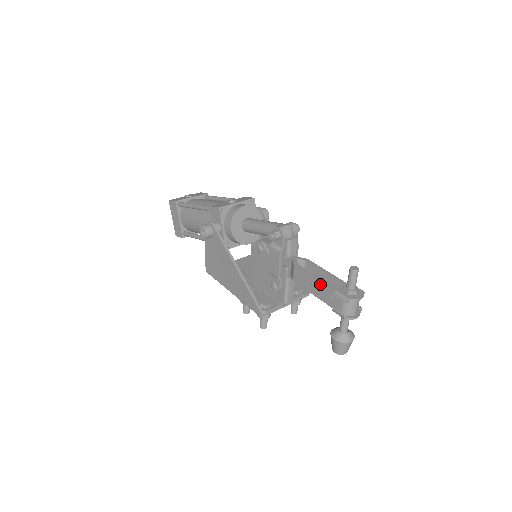
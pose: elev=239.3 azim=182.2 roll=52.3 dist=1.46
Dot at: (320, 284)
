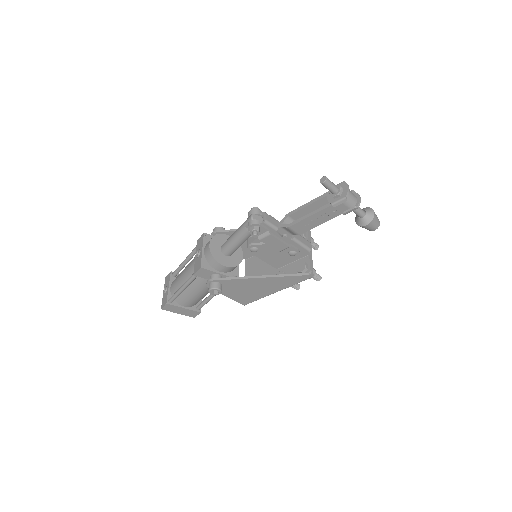
Dot at: (317, 214)
